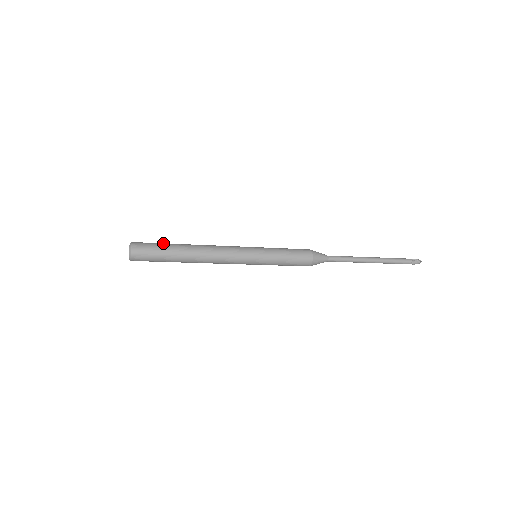
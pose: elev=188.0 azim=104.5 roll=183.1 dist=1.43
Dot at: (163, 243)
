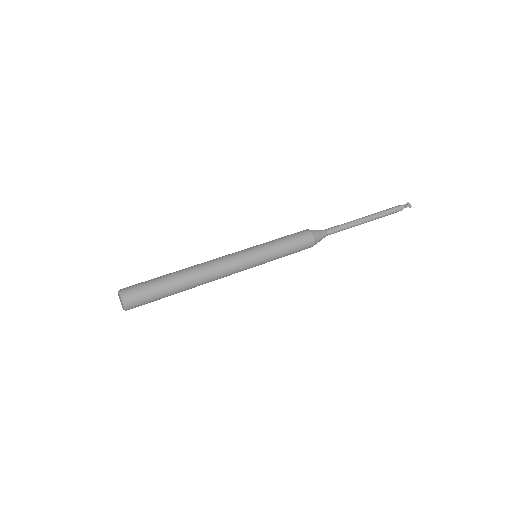
Dot at: (161, 292)
